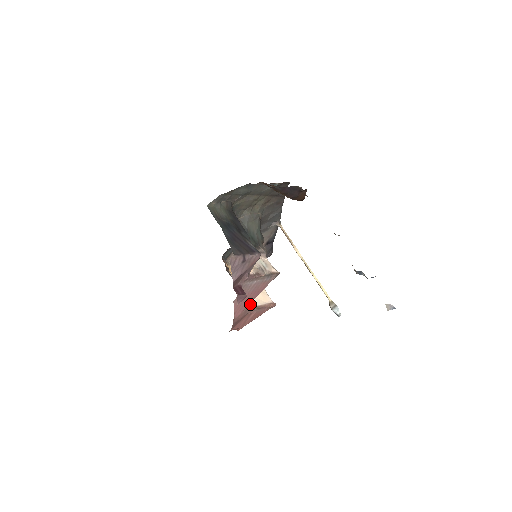
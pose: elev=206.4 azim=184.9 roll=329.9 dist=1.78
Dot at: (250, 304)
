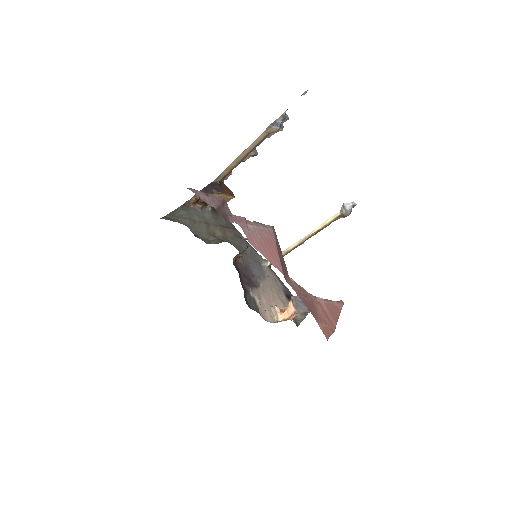
Dot at: occluded
